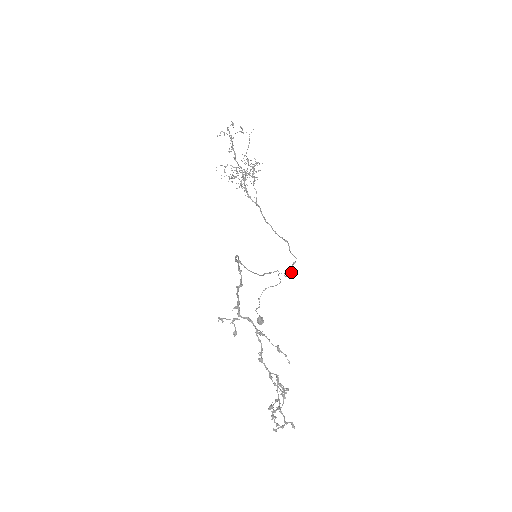
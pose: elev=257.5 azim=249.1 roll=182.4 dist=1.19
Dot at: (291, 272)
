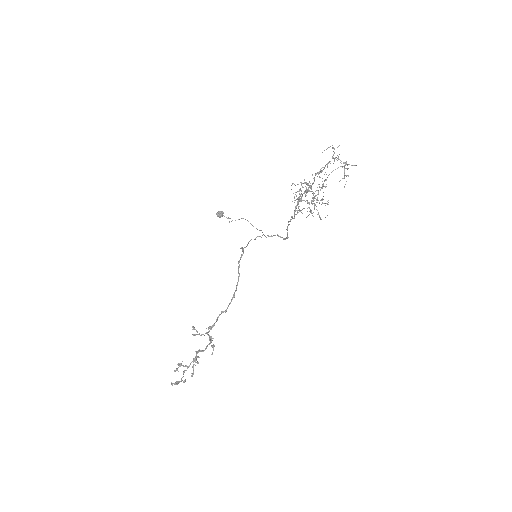
Dot at: occluded
